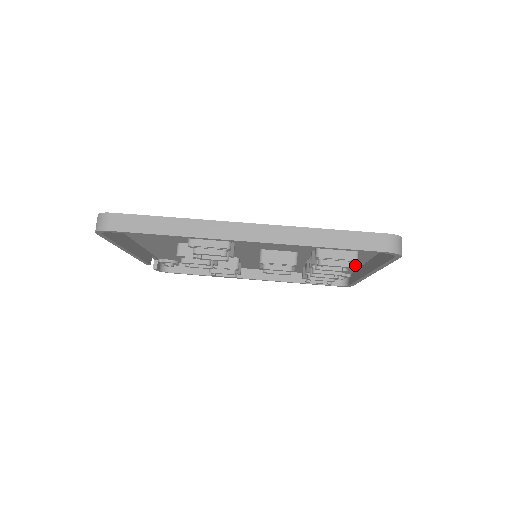
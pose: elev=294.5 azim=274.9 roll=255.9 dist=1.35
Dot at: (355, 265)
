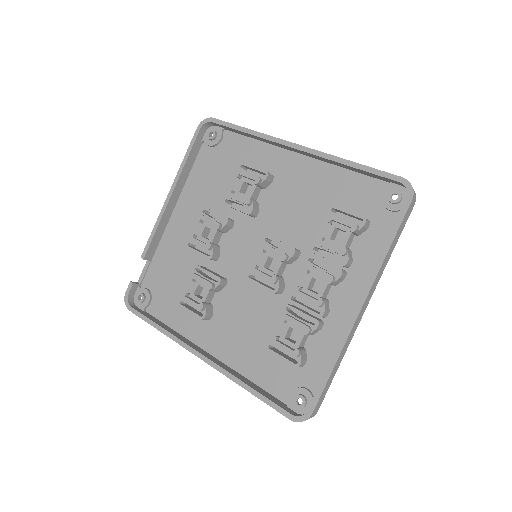
Dot at: (340, 330)
